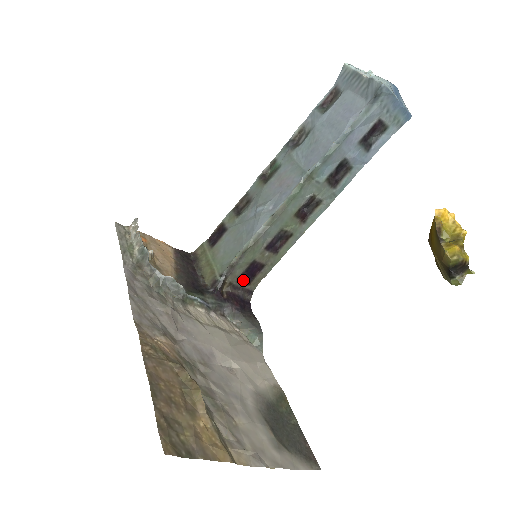
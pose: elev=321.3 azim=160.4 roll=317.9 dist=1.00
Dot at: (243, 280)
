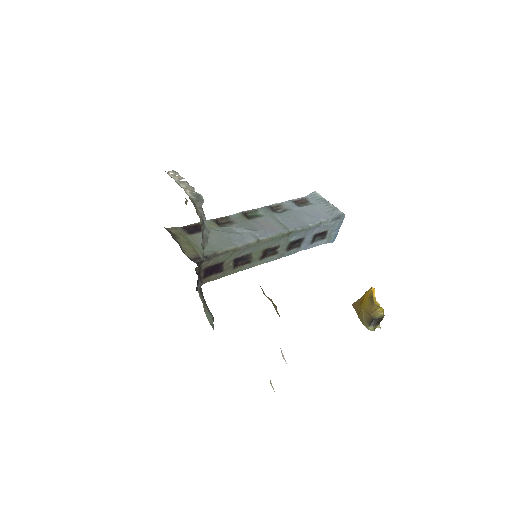
Dot at: (205, 272)
